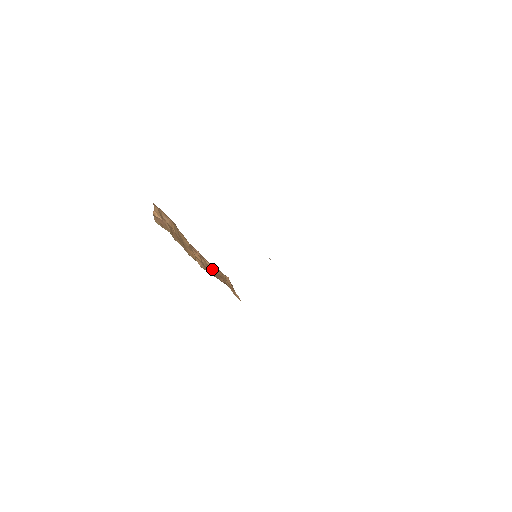
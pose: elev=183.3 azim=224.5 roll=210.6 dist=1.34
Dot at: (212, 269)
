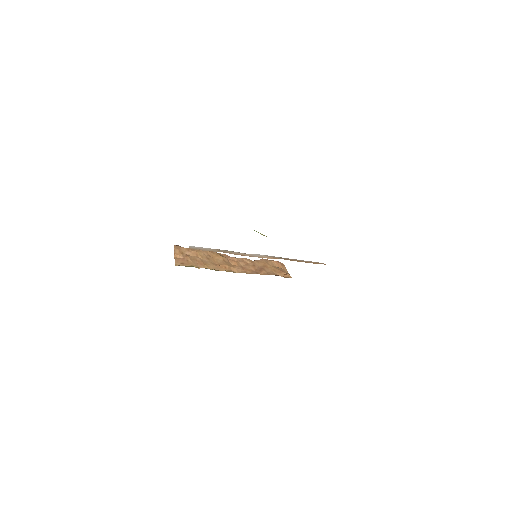
Dot at: (252, 266)
